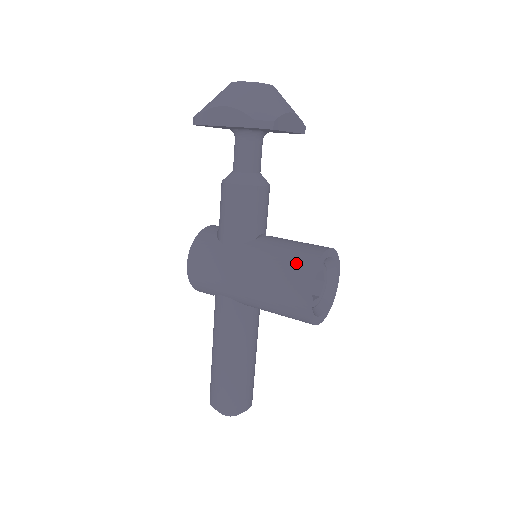
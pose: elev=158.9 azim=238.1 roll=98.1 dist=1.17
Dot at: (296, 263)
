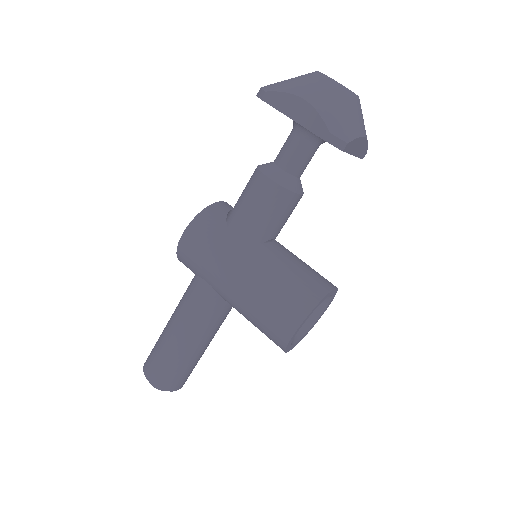
Dot at: (299, 291)
